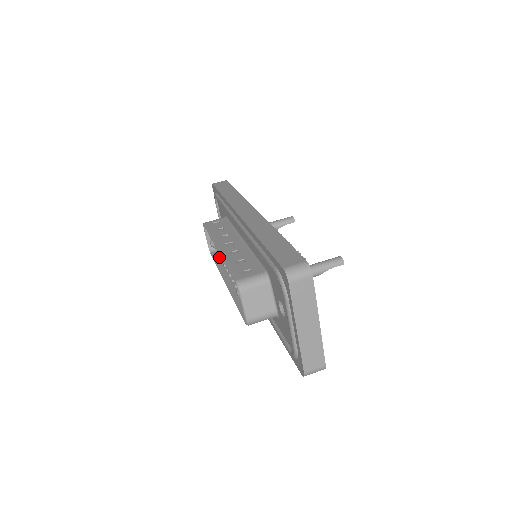
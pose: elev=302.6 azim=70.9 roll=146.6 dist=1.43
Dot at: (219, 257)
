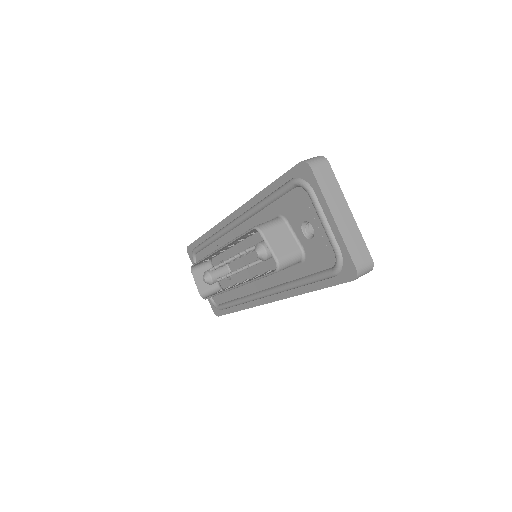
Dot at: (217, 280)
